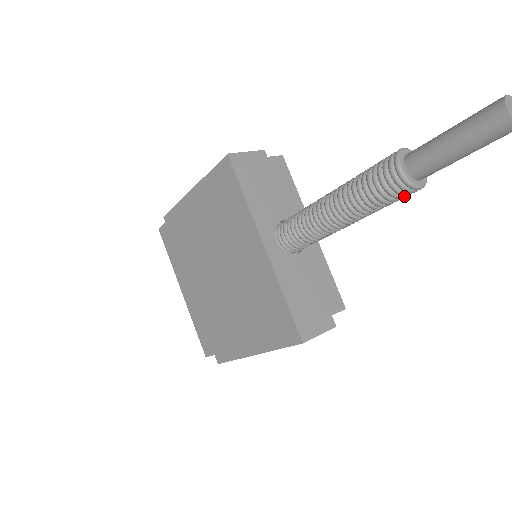
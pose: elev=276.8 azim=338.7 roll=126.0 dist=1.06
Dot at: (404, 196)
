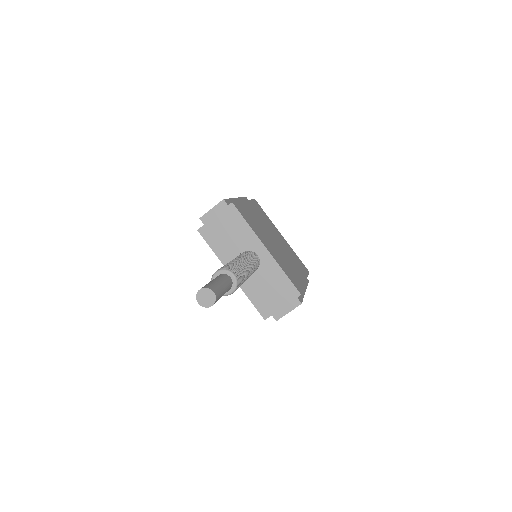
Dot at: occluded
